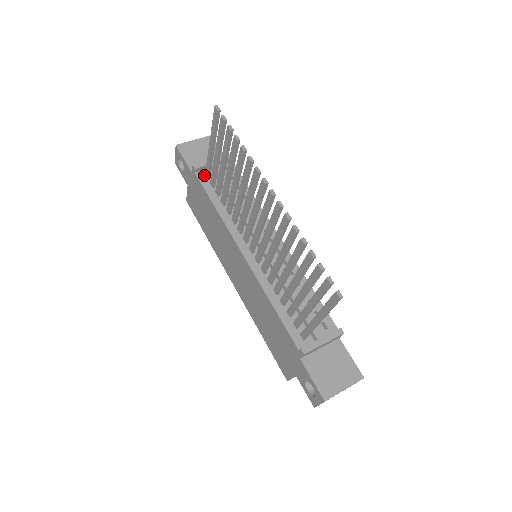
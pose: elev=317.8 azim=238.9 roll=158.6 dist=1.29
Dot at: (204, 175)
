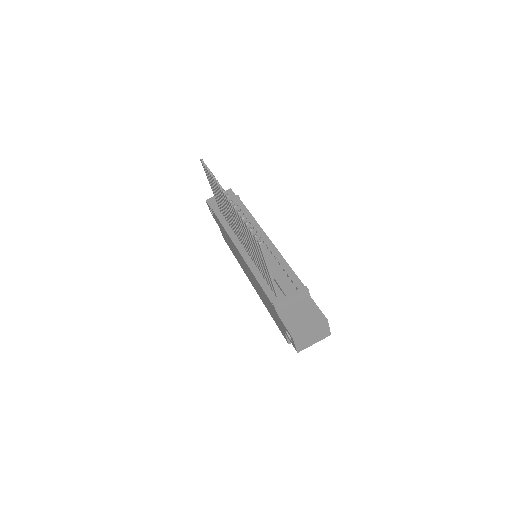
Dot at: (220, 212)
